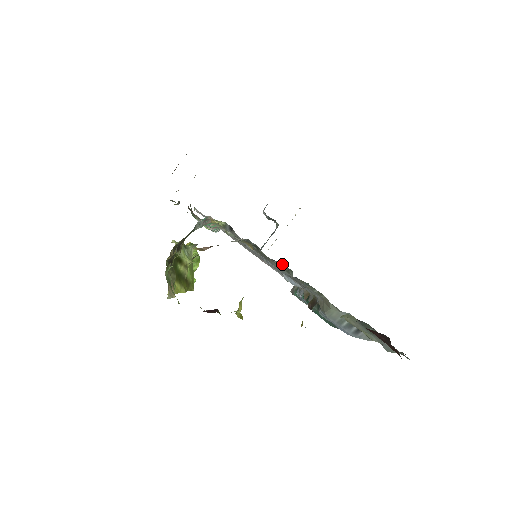
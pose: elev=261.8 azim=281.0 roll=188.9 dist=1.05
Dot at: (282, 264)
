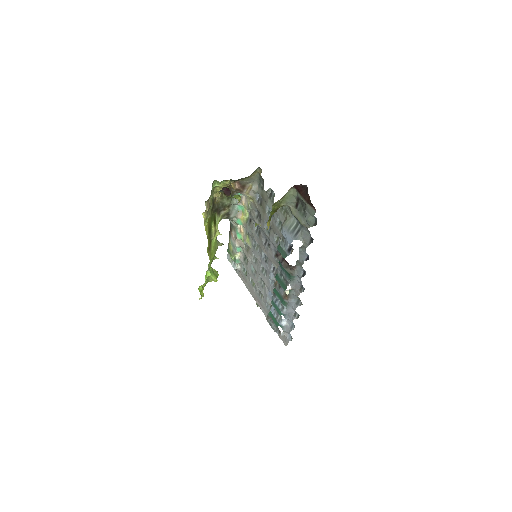
Dot at: (271, 193)
